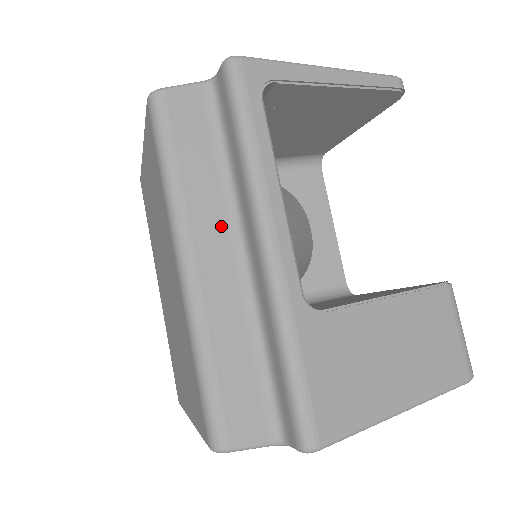
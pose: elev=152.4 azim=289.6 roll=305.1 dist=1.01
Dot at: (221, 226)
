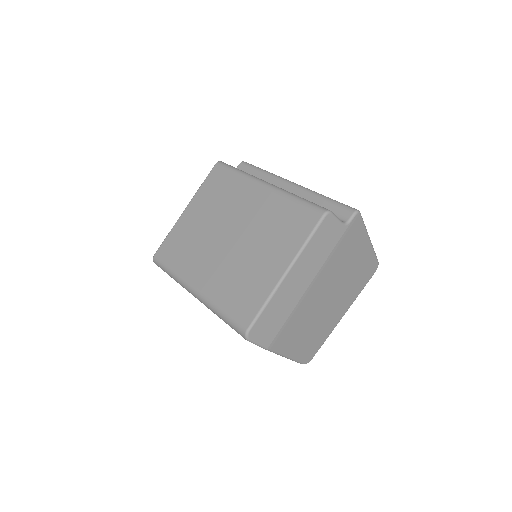
Dot at: occluded
